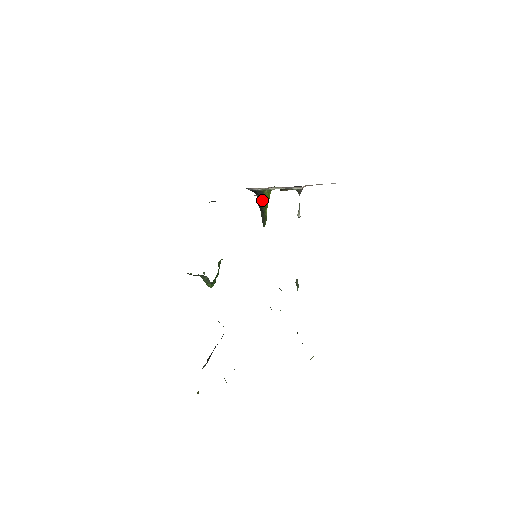
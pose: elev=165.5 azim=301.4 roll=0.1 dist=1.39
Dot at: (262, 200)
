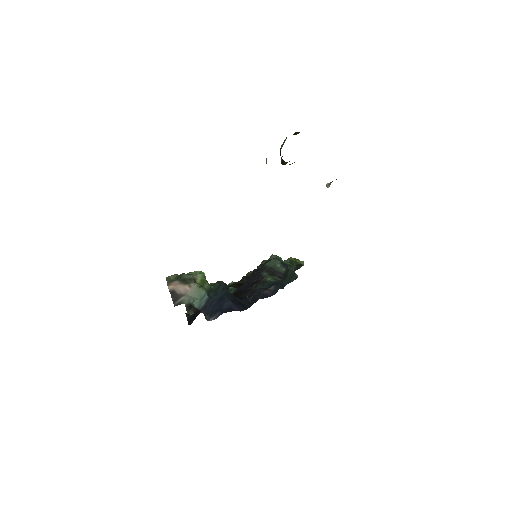
Dot at: occluded
